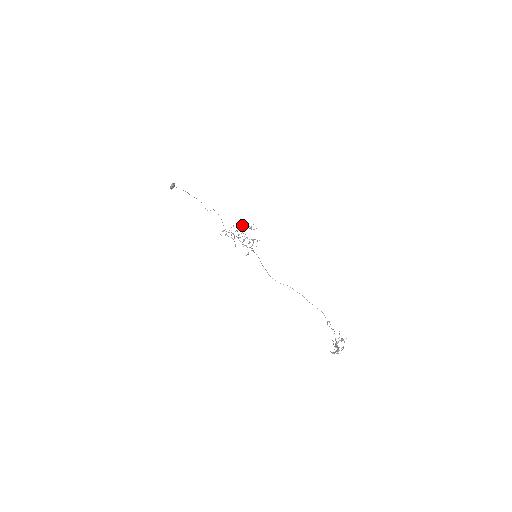
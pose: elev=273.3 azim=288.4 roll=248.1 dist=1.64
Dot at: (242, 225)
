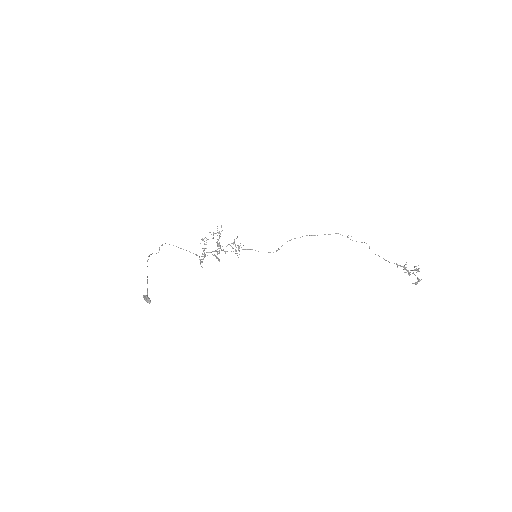
Dot at: occluded
